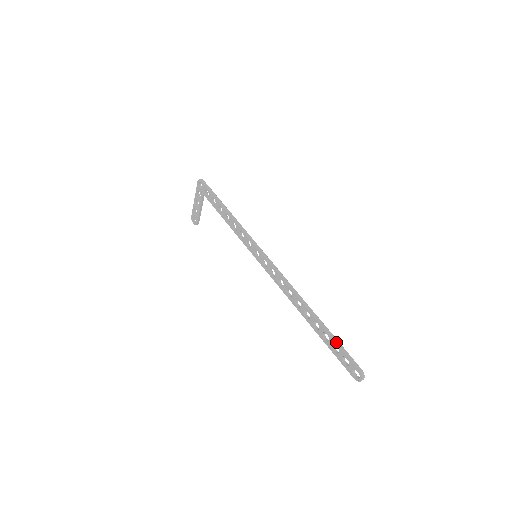
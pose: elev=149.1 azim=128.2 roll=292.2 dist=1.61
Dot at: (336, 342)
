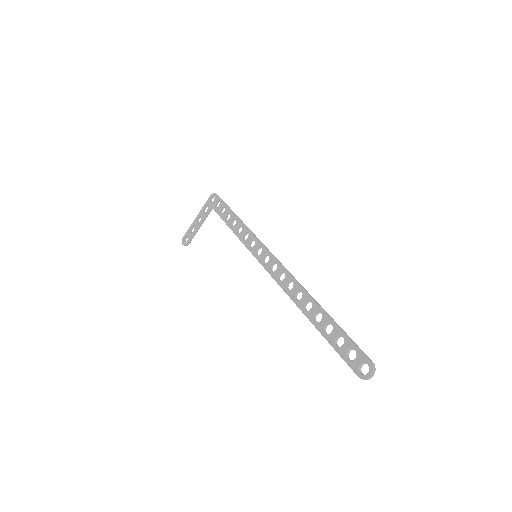
Dot at: (342, 330)
